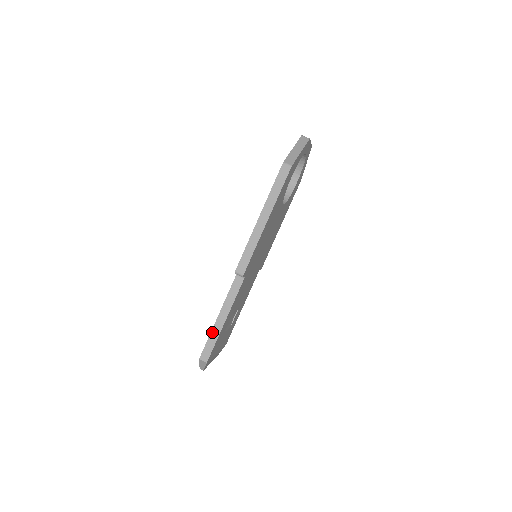
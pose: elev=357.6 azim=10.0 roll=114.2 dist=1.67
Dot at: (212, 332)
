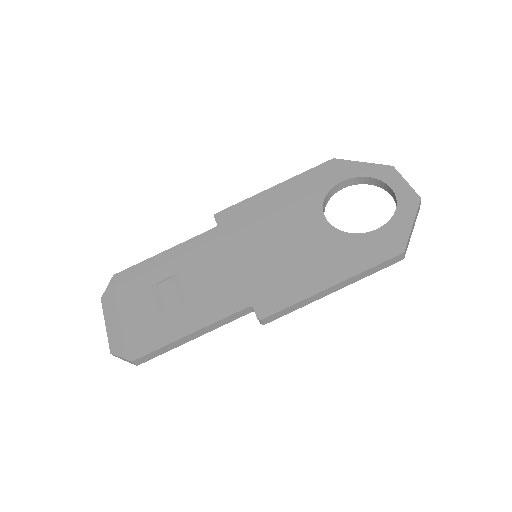
Dot at: (171, 344)
